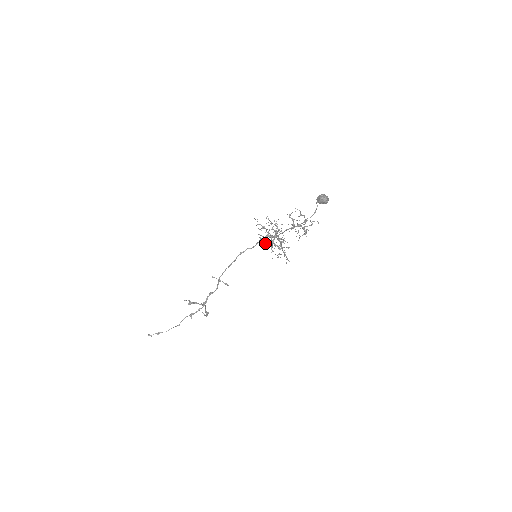
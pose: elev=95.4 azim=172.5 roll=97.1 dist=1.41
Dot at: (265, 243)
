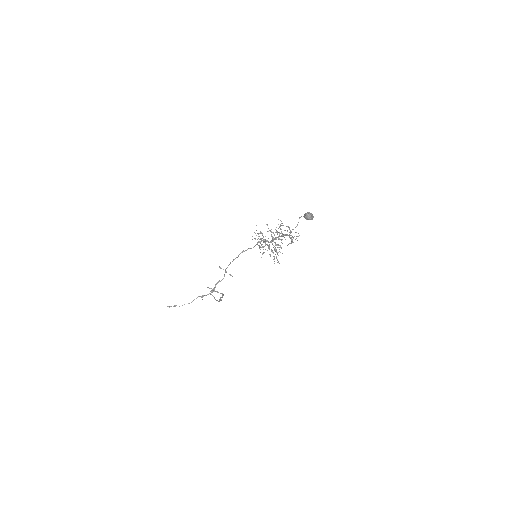
Dot at: (259, 245)
